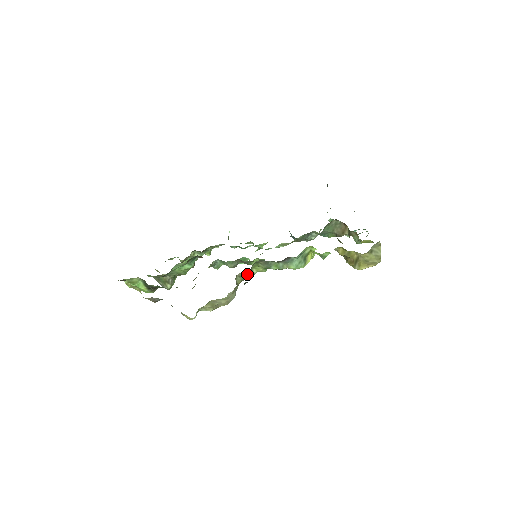
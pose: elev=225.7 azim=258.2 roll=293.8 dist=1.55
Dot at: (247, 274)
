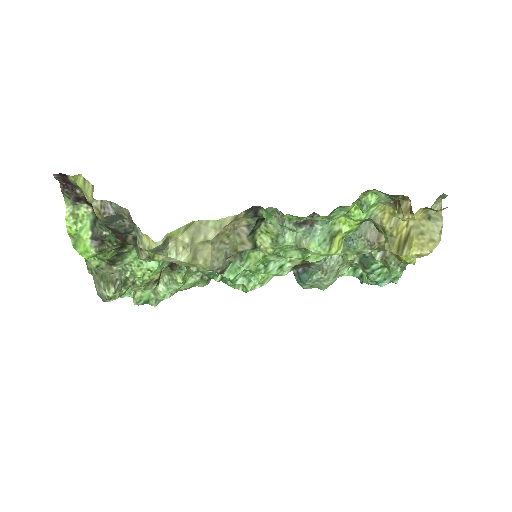
Dot at: (248, 238)
